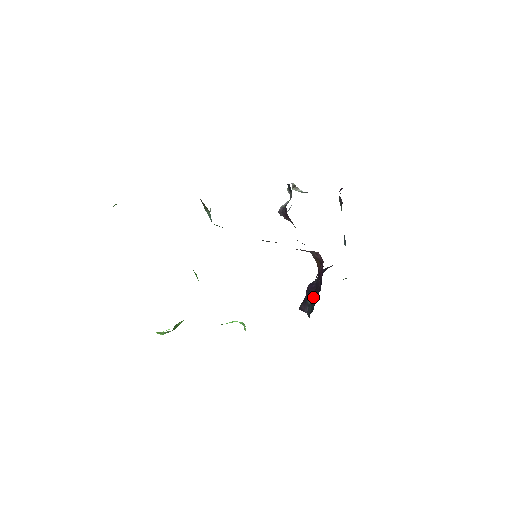
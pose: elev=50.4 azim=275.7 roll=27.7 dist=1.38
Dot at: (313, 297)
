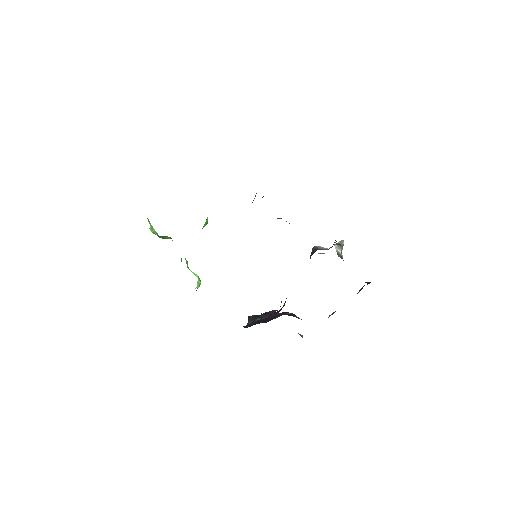
Dot at: (260, 320)
